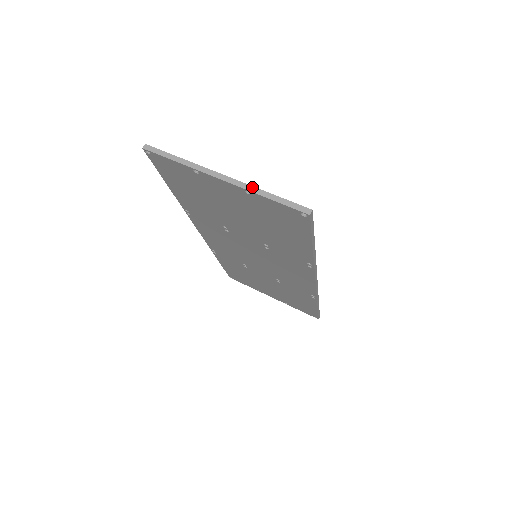
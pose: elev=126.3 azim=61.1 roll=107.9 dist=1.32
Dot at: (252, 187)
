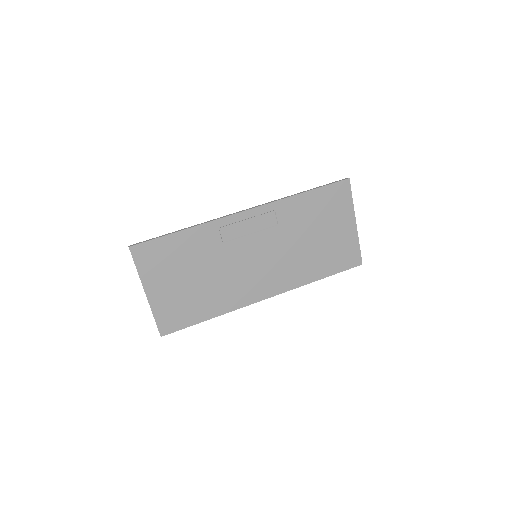
Dot at: (151, 309)
